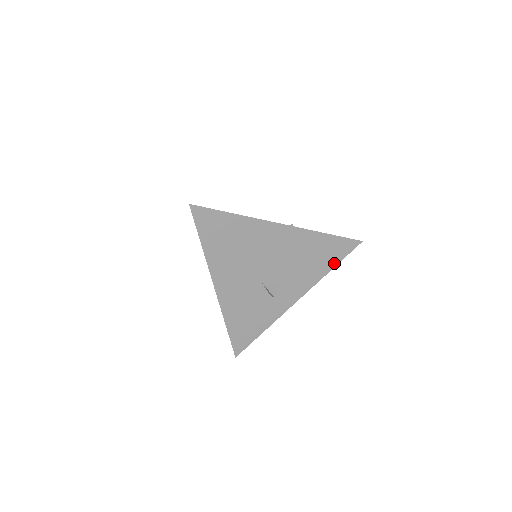
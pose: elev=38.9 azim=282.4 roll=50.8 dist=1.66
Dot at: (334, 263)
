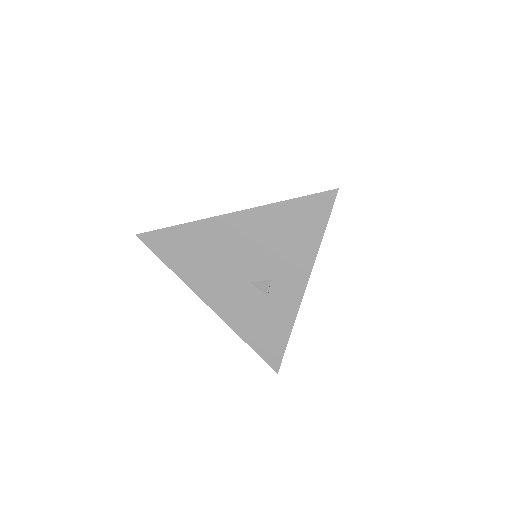
Dot at: (320, 229)
